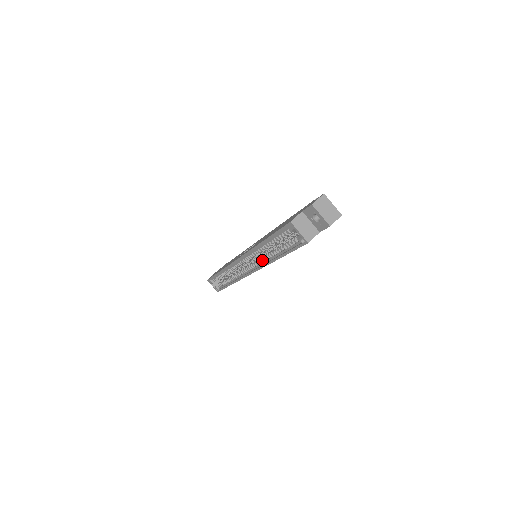
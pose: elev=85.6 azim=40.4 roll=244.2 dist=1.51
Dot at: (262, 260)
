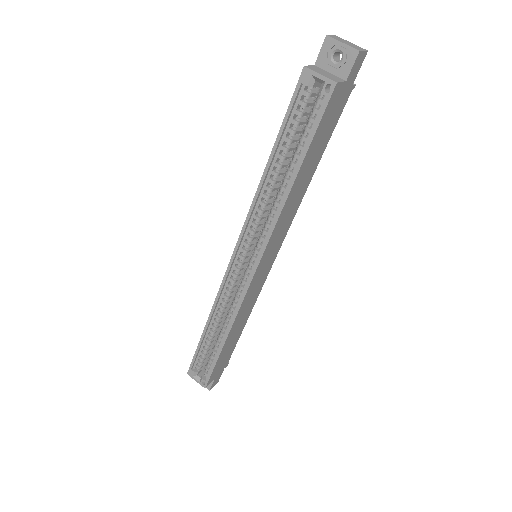
Dot at: (269, 219)
